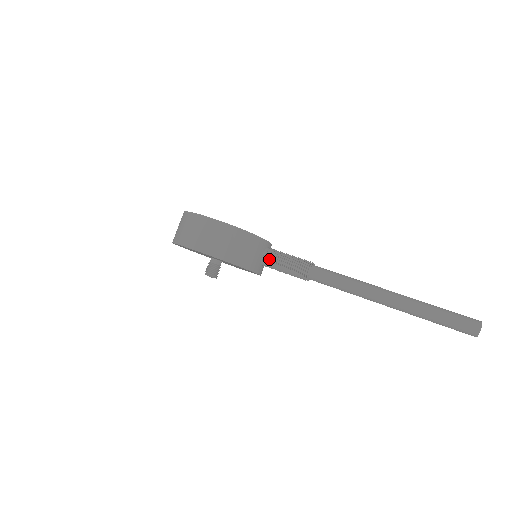
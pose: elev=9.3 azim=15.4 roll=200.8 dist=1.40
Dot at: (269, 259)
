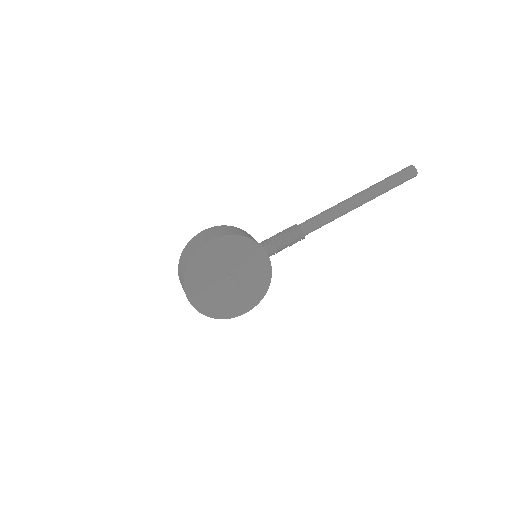
Dot at: (266, 242)
